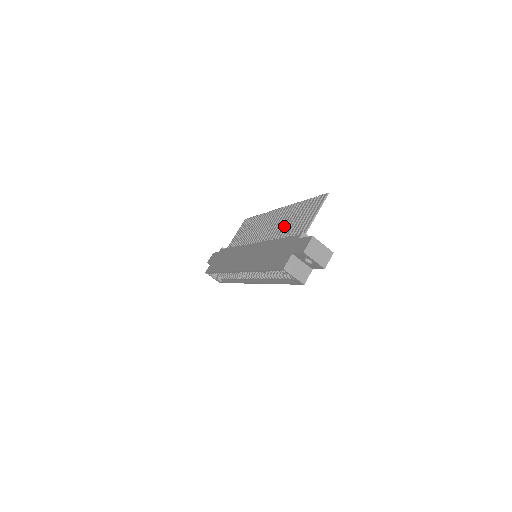
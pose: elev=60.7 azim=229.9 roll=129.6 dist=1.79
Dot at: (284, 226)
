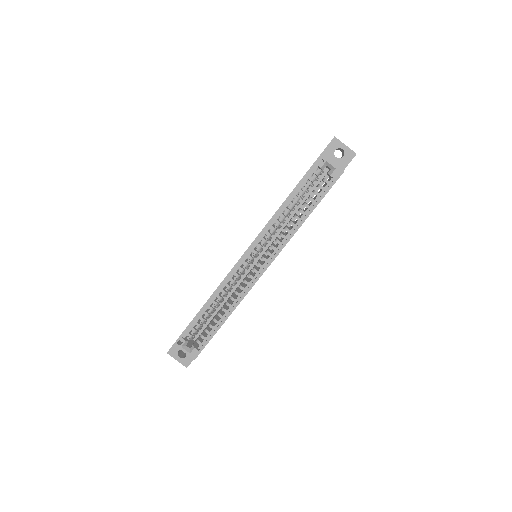
Dot at: occluded
